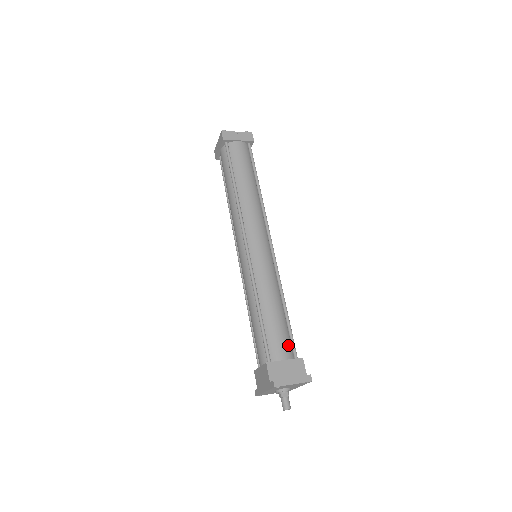
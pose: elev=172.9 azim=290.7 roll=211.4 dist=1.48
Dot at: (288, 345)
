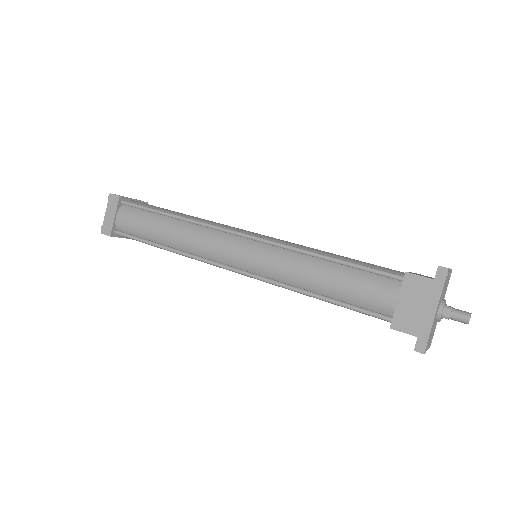
Dot at: occluded
